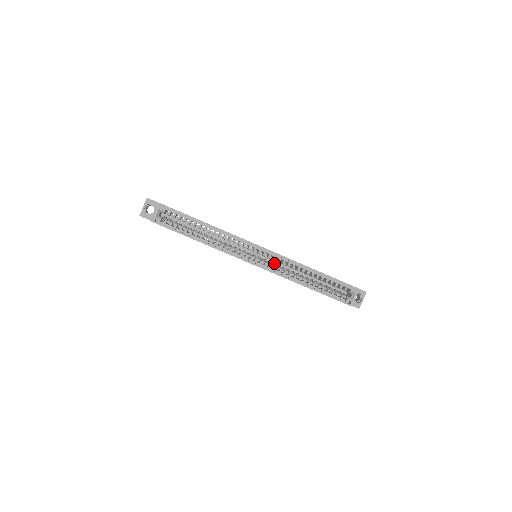
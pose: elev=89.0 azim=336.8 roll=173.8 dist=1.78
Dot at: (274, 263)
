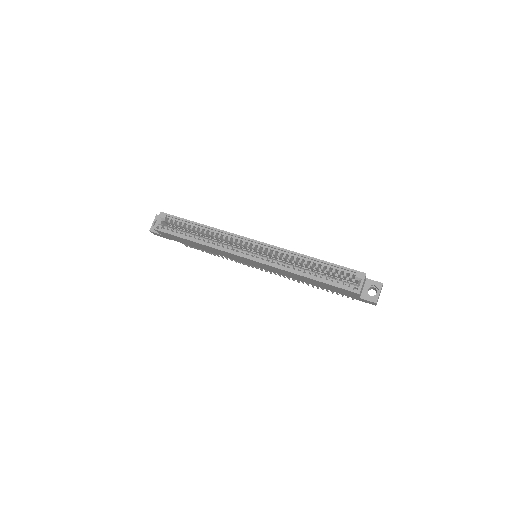
Dot at: occluded
